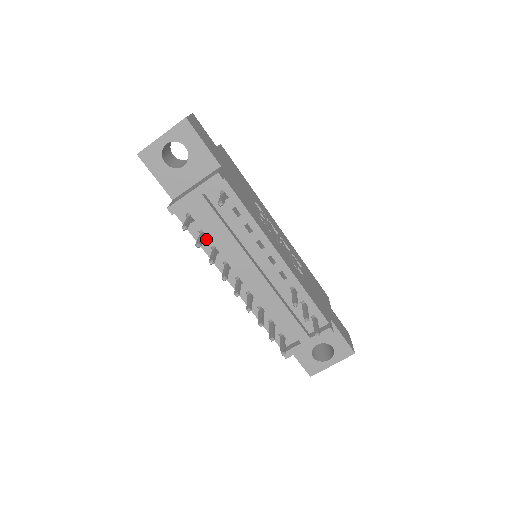
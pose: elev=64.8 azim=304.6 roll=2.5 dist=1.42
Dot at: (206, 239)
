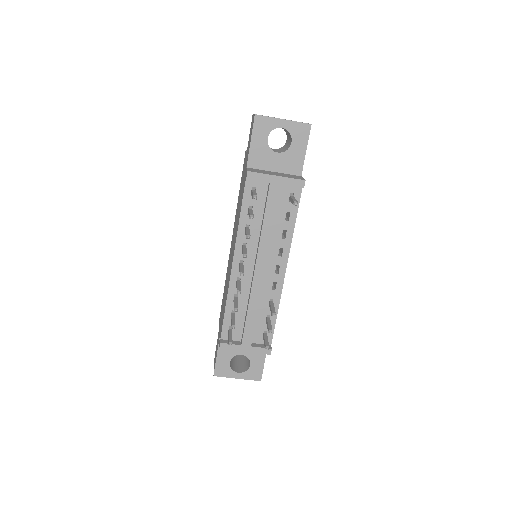
Dot at: occluded
